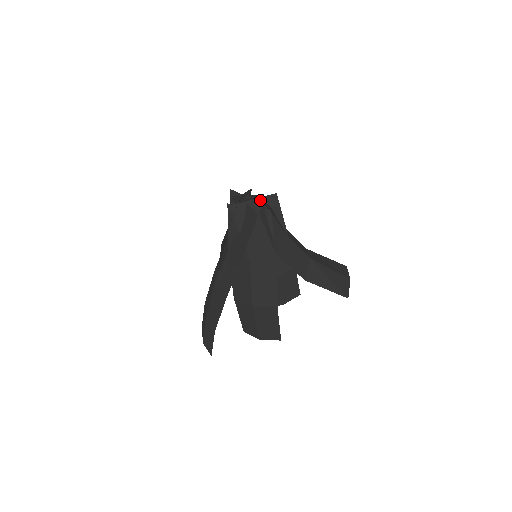
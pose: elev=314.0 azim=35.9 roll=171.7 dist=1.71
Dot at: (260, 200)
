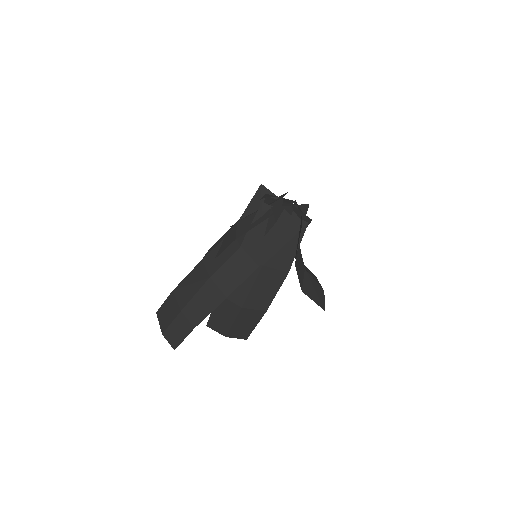
Dot at: occluded
